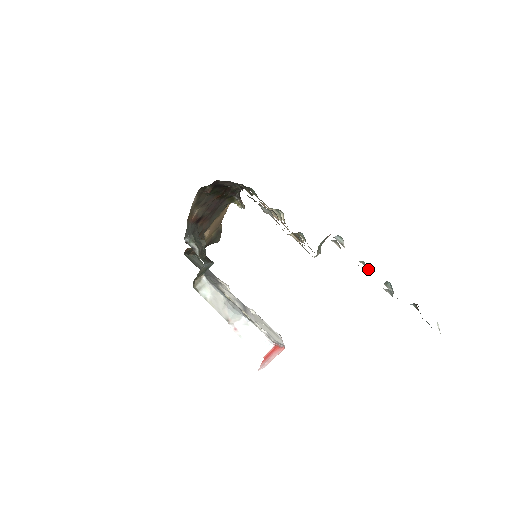
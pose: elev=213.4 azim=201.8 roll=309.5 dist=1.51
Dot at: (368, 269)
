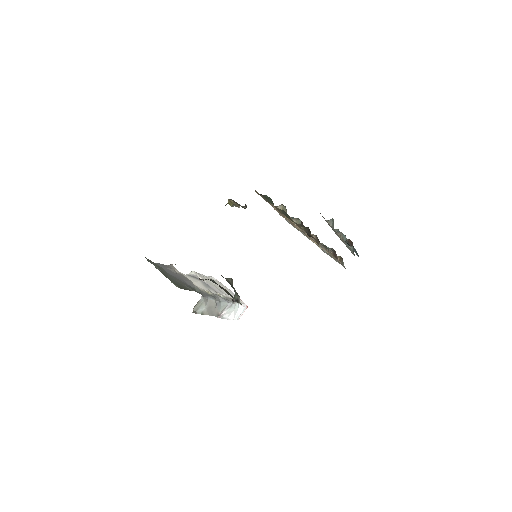
Dot at: occluded
